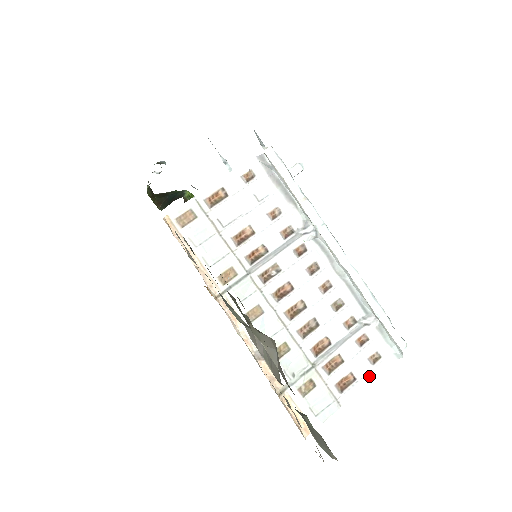
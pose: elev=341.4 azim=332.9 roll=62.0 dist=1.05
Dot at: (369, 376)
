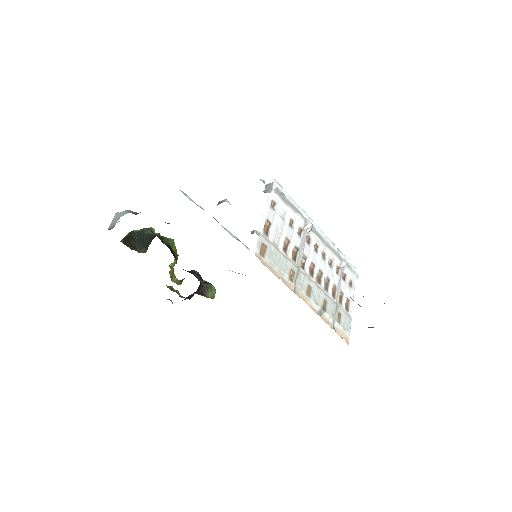
Dot at: (353, 295)
